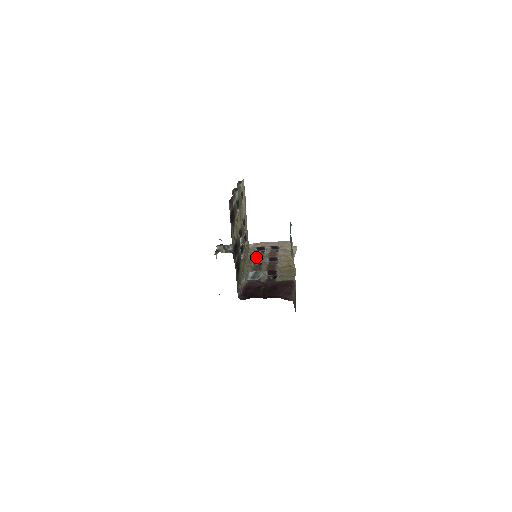
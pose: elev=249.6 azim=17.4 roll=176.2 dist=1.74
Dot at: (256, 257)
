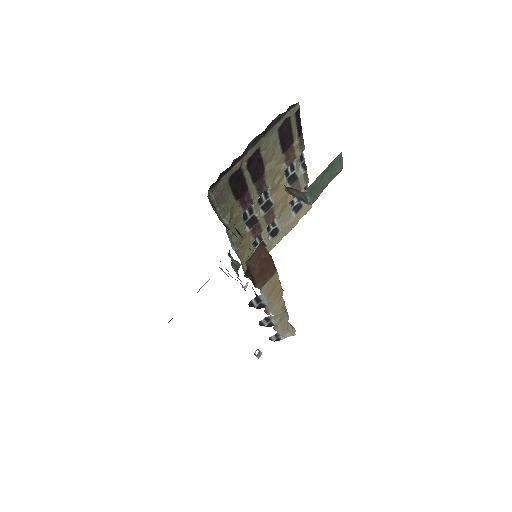
Dot at: occluded
